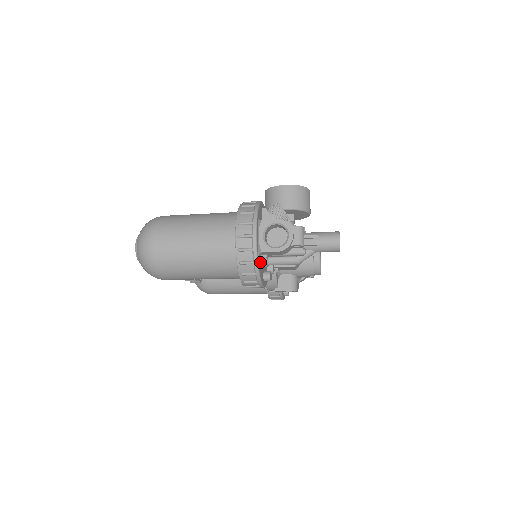
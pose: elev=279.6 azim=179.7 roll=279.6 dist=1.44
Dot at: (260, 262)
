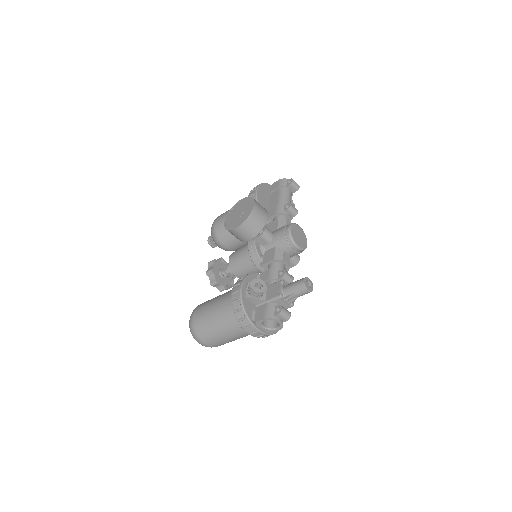
Dot at: occluded
